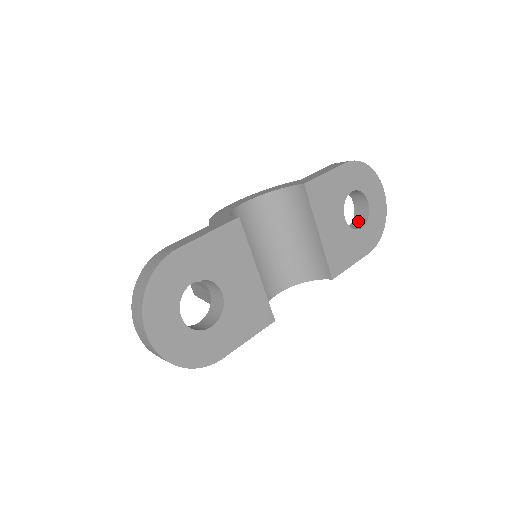
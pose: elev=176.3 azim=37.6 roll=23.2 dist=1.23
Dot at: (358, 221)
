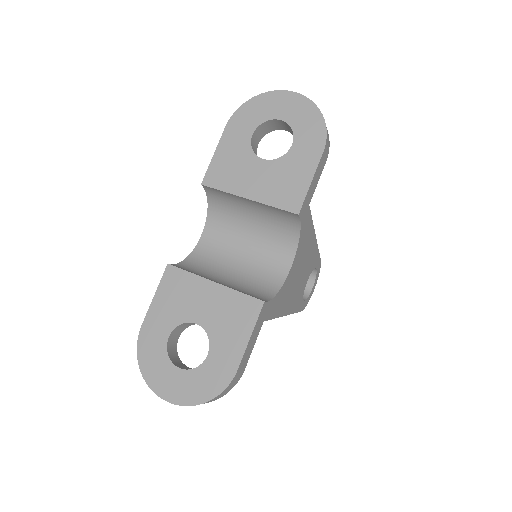
Dot at: occluded
